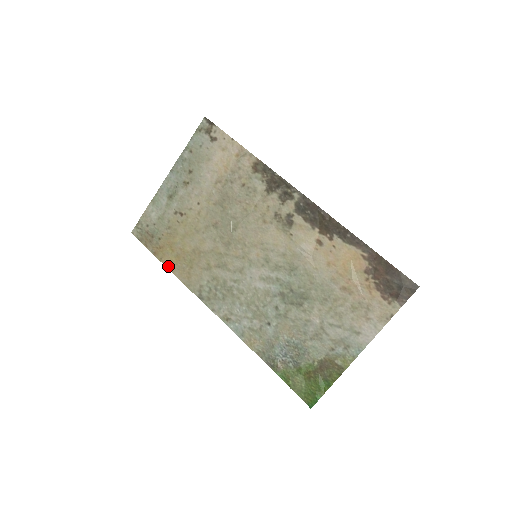
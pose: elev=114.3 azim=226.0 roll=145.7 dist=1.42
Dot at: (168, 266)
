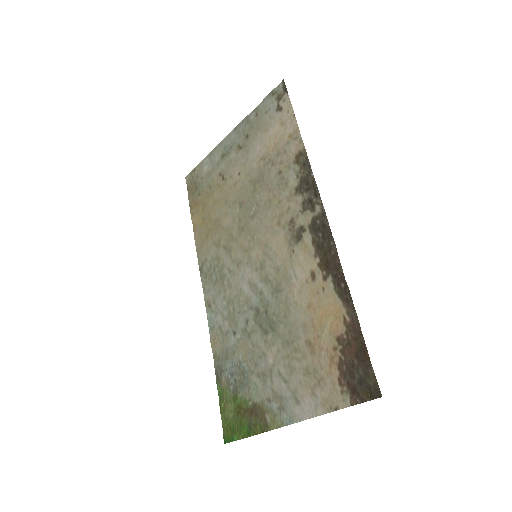
Dot at: (194, 225)
